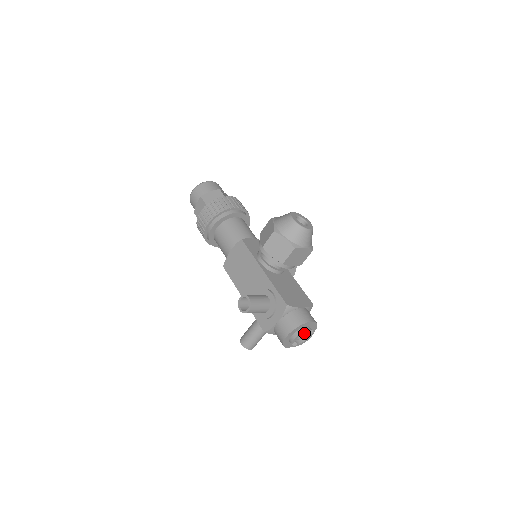
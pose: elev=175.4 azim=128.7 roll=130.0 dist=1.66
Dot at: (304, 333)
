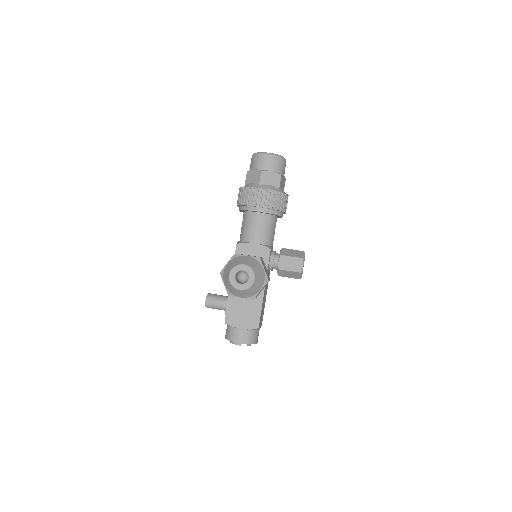
Dot at: occluded
